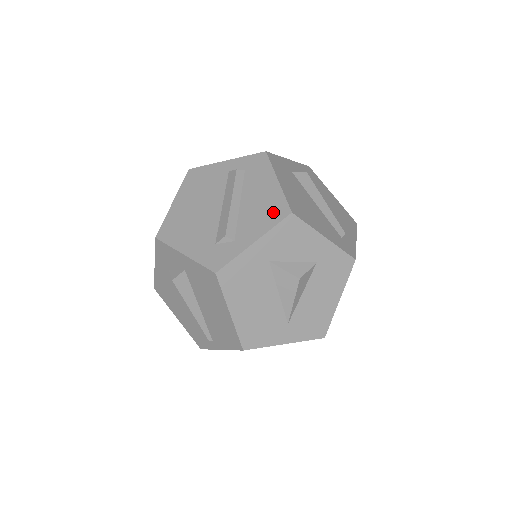
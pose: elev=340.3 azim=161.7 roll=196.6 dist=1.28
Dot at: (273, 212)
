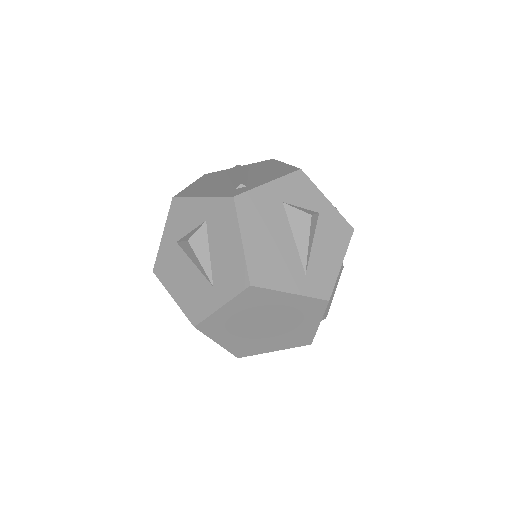
Dot at: occluded
